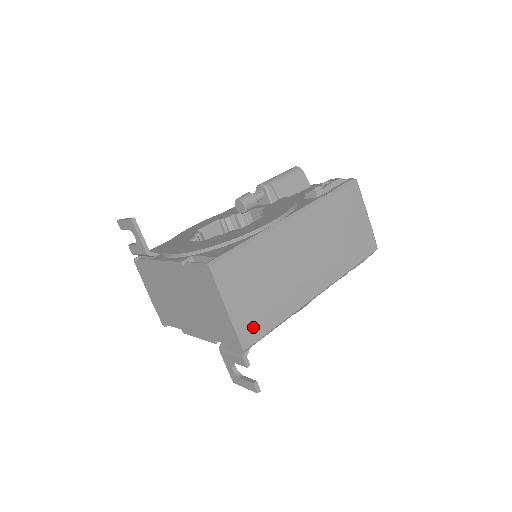
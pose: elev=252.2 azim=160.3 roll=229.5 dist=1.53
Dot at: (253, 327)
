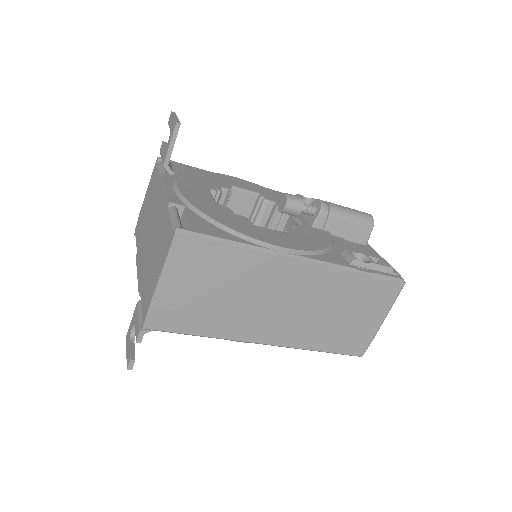
Dot at: (171, 317)
